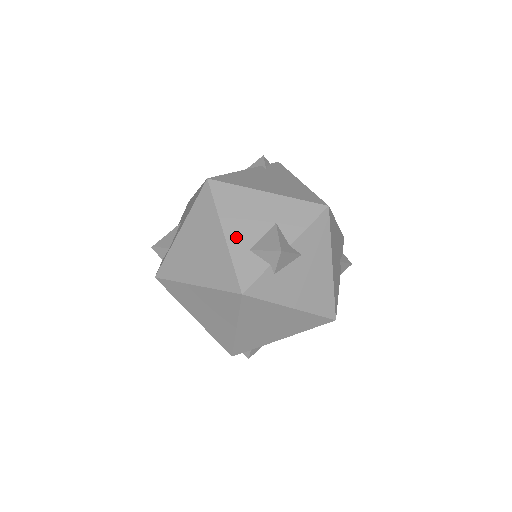
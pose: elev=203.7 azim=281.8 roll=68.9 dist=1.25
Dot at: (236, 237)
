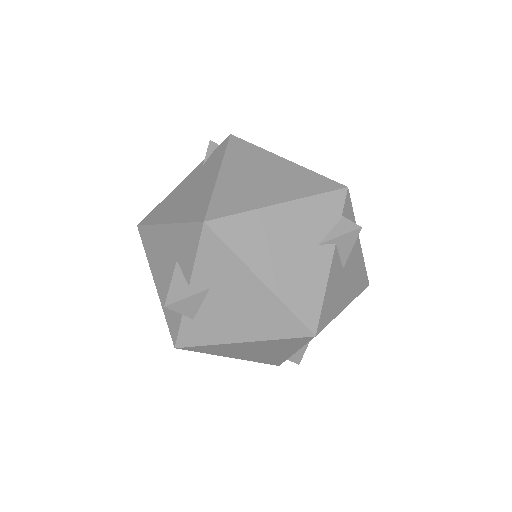
Dot at: (161, 285)
